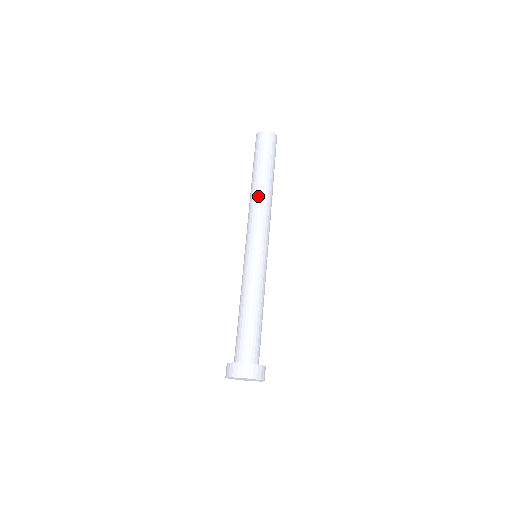
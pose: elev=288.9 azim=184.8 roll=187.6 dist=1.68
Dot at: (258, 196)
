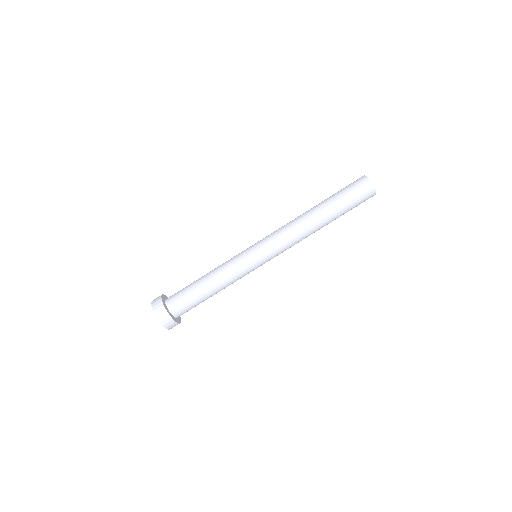
Dot at: (306, 224)
